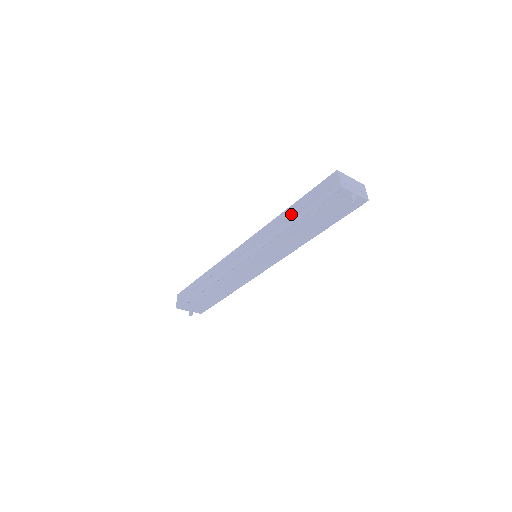
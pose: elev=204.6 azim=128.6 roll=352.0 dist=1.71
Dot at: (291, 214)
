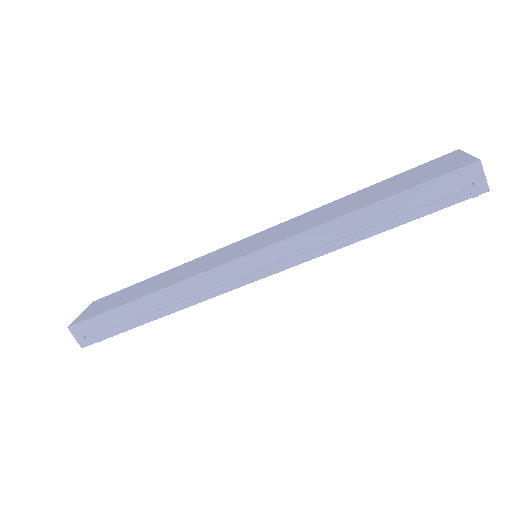
Dot at: (375, 220)
